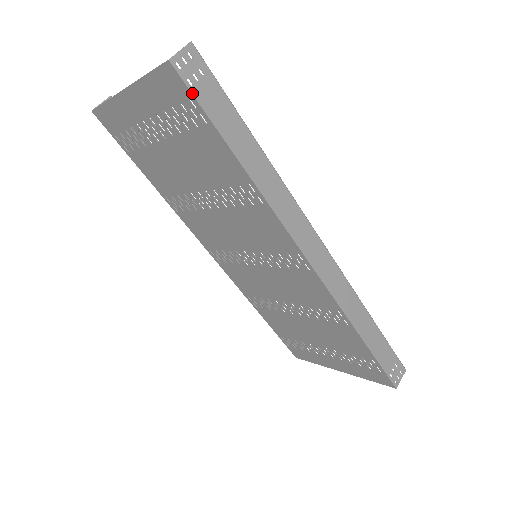
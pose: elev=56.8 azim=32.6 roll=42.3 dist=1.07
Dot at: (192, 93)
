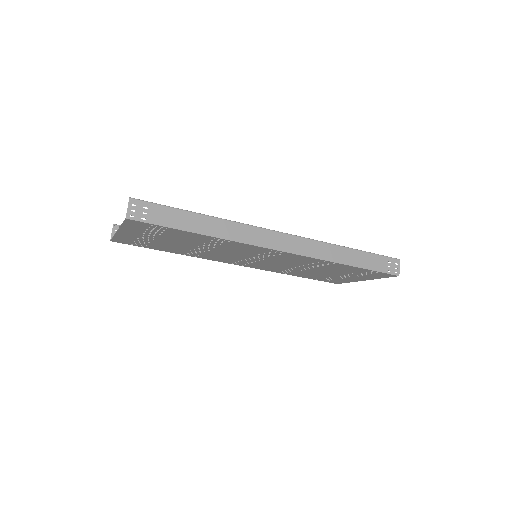
Dot at: (149, 223)
